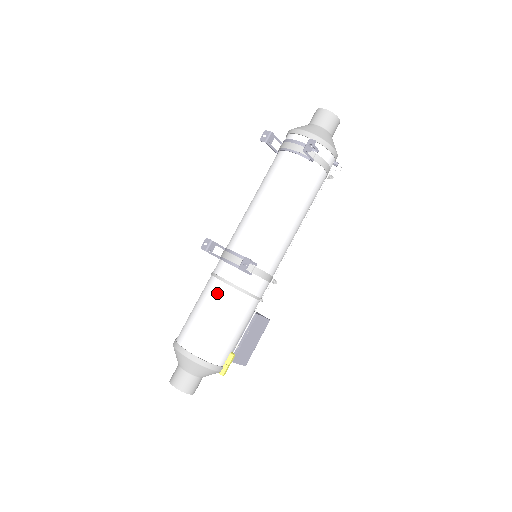
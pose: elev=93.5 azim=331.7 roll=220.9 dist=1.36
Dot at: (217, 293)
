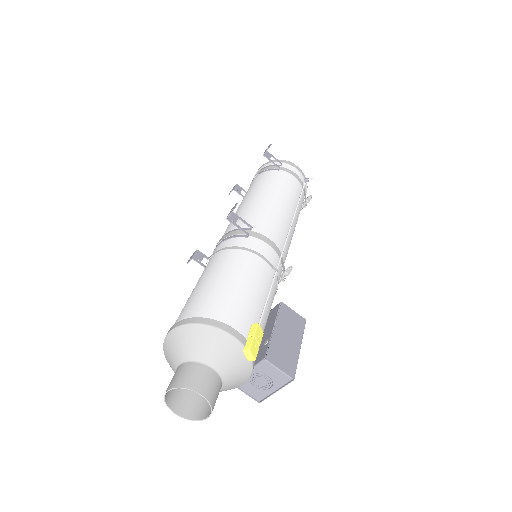
Dot at: (211, 264)
